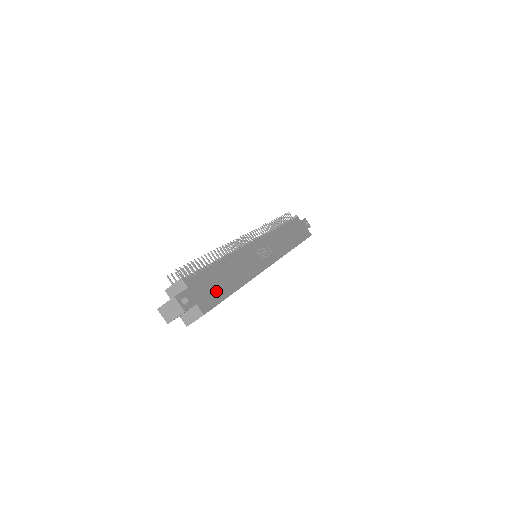
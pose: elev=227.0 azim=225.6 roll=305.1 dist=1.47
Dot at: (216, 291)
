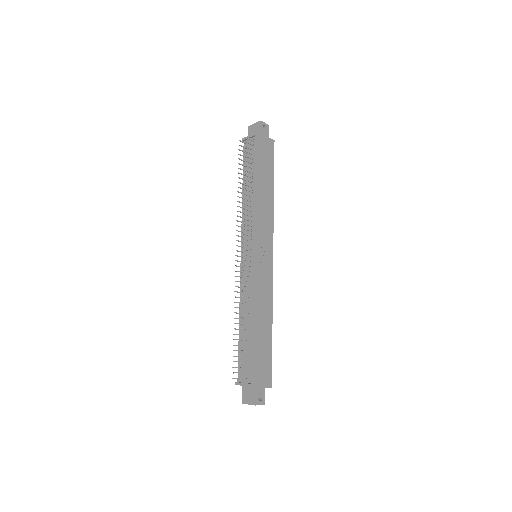
Dot at: (266, 358)
